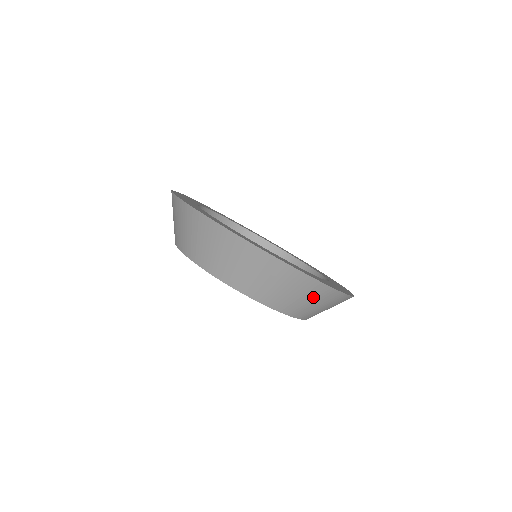
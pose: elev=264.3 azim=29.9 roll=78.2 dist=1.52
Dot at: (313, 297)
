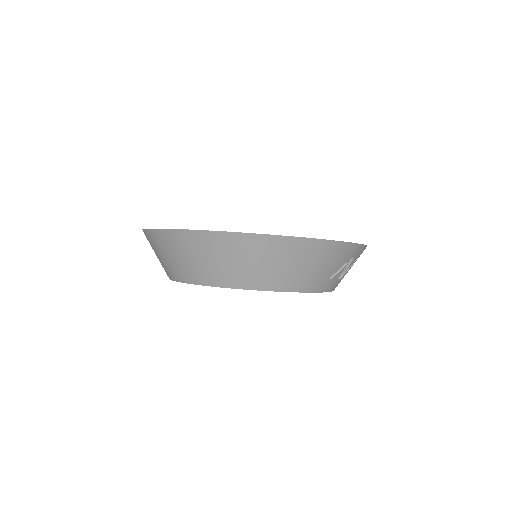
Dot at: (208, 252)
